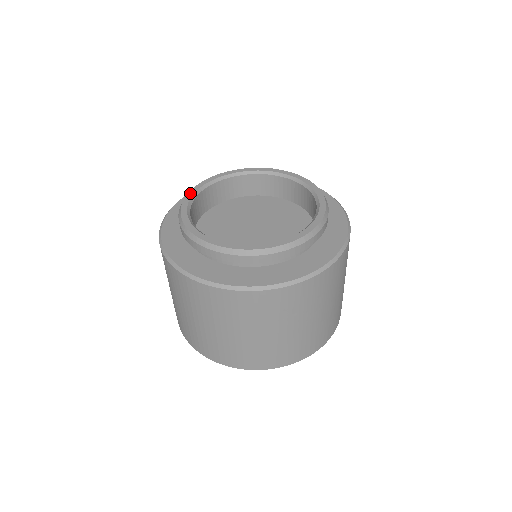
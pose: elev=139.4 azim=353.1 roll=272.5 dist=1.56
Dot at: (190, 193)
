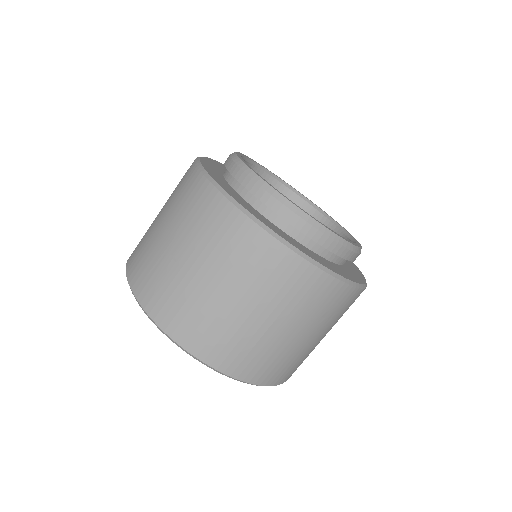
Dot at: (238, 154)
